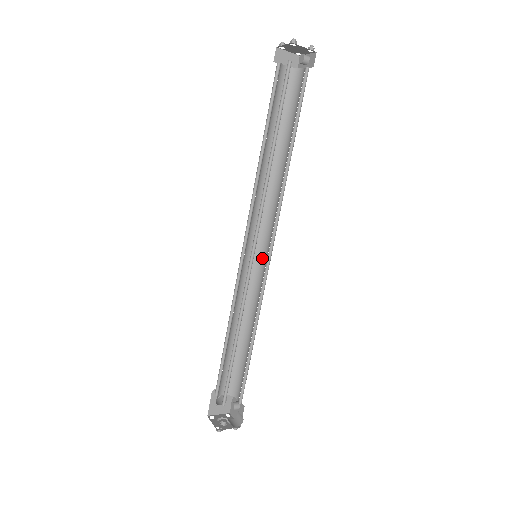
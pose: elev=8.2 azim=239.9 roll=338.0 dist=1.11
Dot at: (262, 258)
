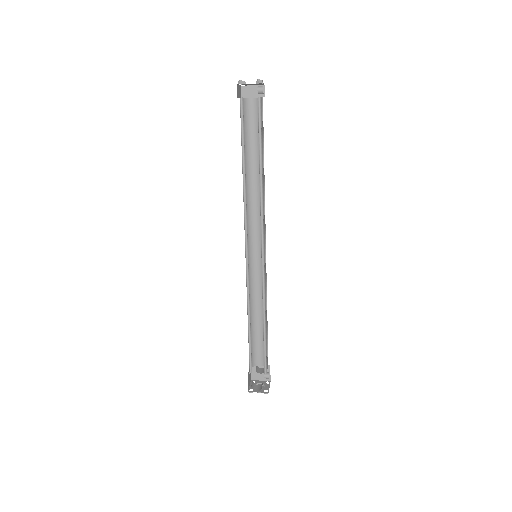
Dot at: (265, 257)
